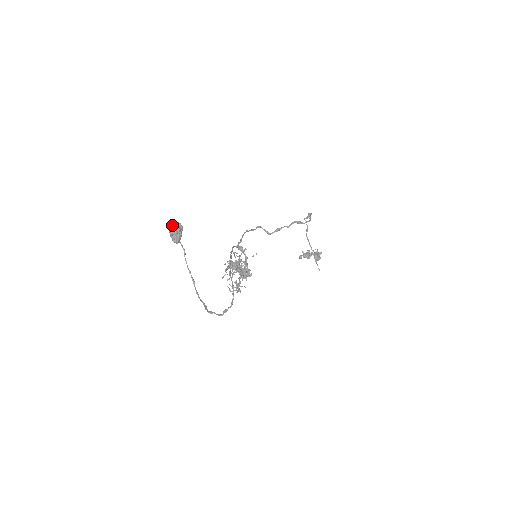
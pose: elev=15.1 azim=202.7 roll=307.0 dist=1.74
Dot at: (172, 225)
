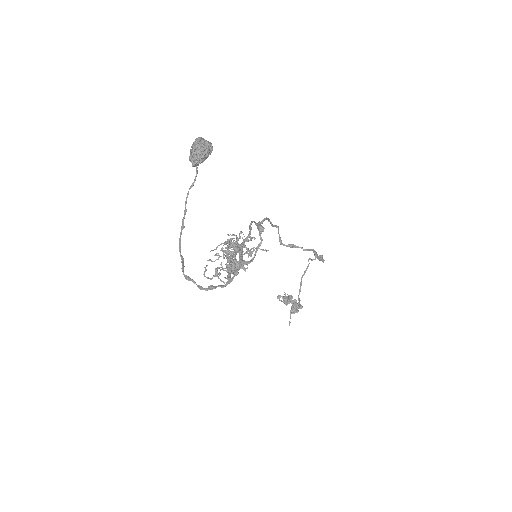
Dot at: (203, 139)
